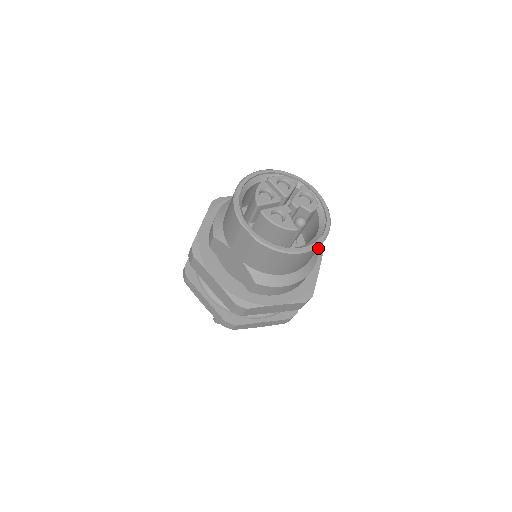
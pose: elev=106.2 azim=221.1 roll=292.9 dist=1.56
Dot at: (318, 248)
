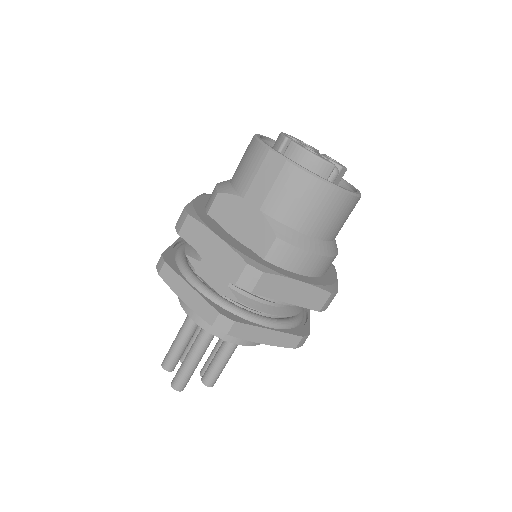
Dot at: (351, 209)
